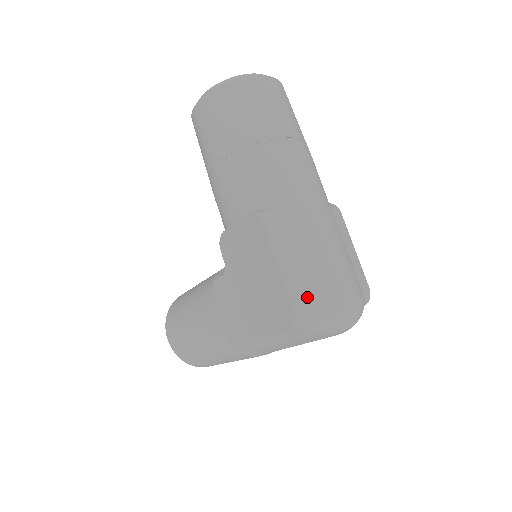
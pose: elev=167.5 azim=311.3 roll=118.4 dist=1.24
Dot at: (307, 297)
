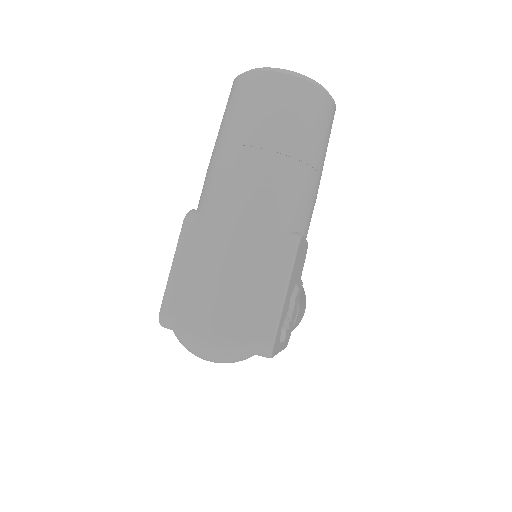
Dot at: (177, 305)
